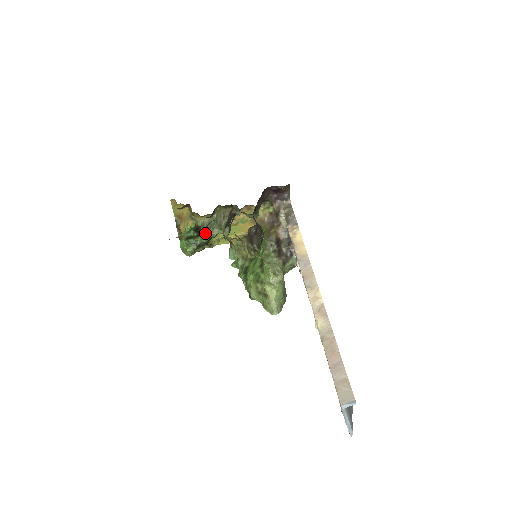
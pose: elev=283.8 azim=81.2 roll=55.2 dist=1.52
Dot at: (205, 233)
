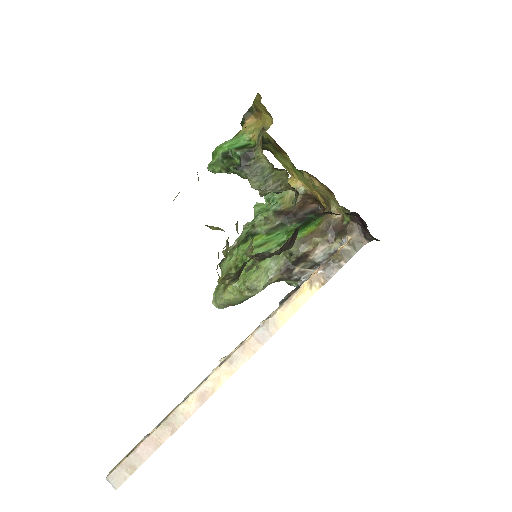
Dot at: (246, 173)
